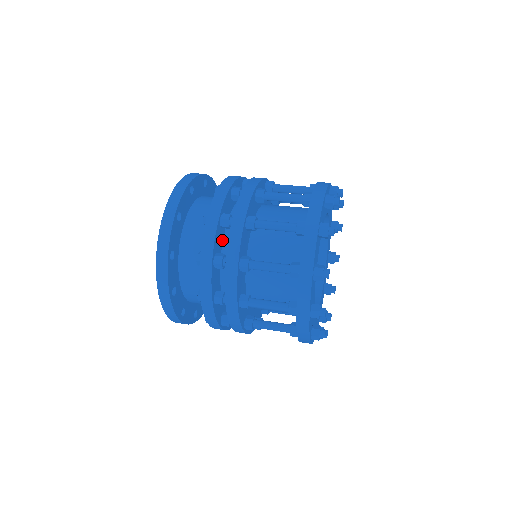
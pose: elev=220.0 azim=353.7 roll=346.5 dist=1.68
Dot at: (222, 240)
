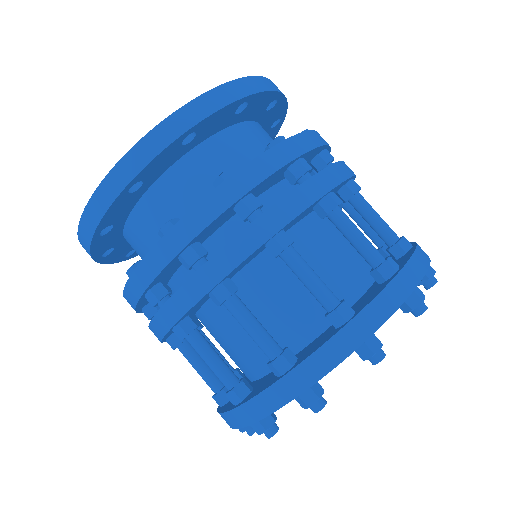
Dot at: occluded
